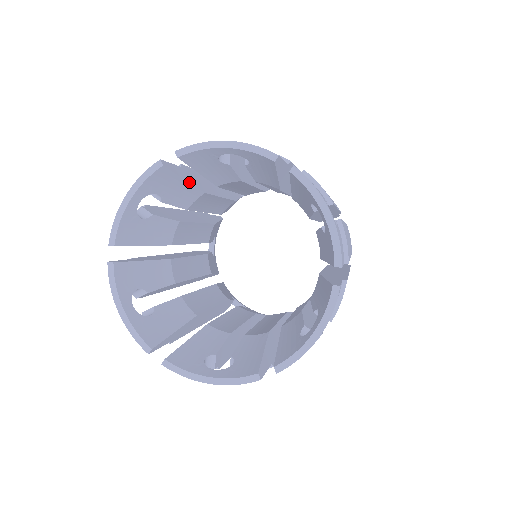
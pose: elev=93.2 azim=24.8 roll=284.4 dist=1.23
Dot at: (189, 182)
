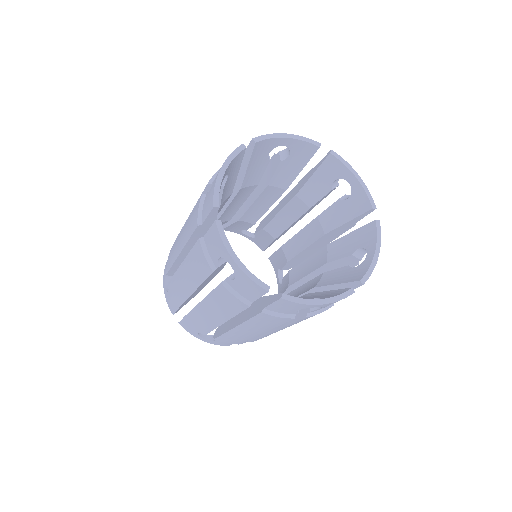
Dot at: occluded
